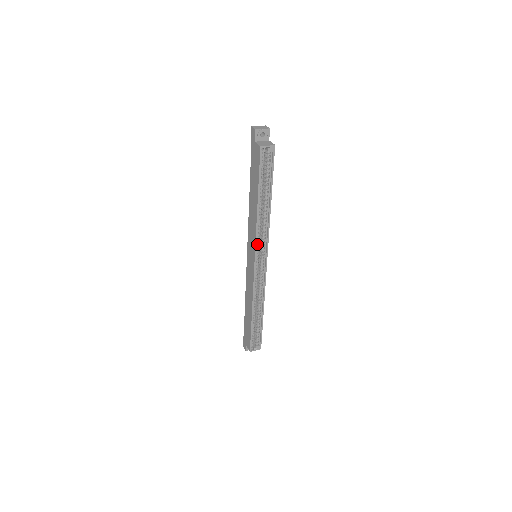
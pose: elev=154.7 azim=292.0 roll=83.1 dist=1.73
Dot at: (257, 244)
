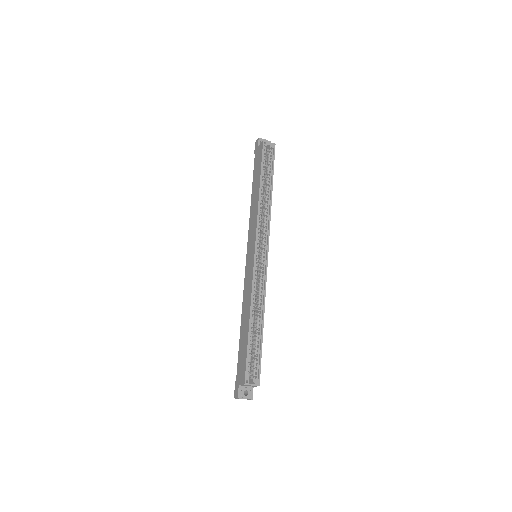
Dot at: (258, 231)
